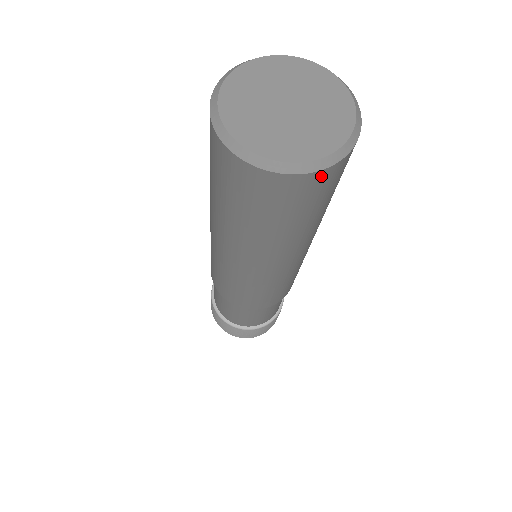
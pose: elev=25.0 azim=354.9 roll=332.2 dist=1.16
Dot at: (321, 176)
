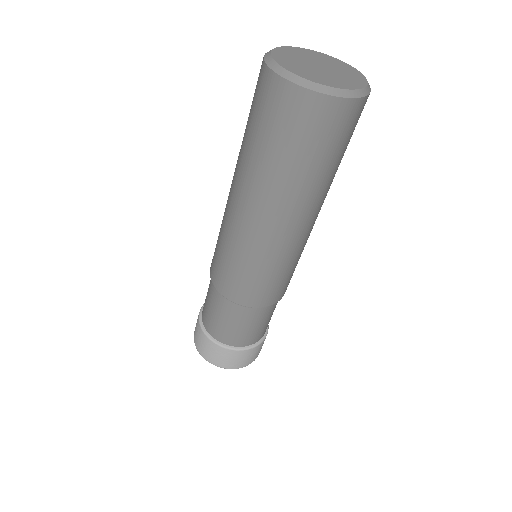
Dot at: (331, 105)
